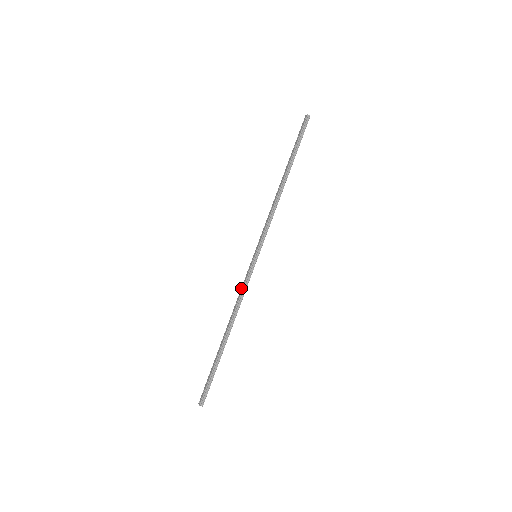
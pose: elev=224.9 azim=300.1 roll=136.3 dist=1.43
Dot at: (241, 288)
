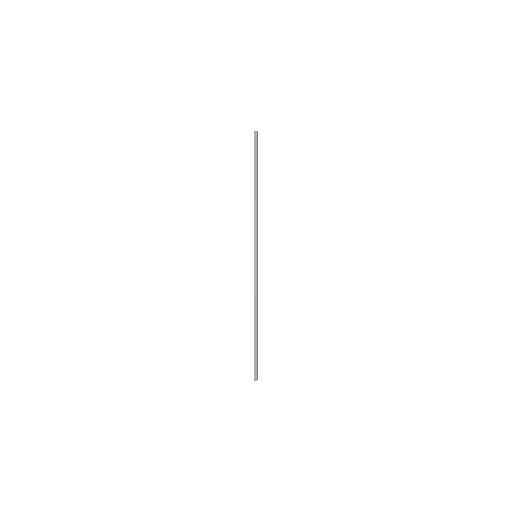
Dot at: (254, 284)
